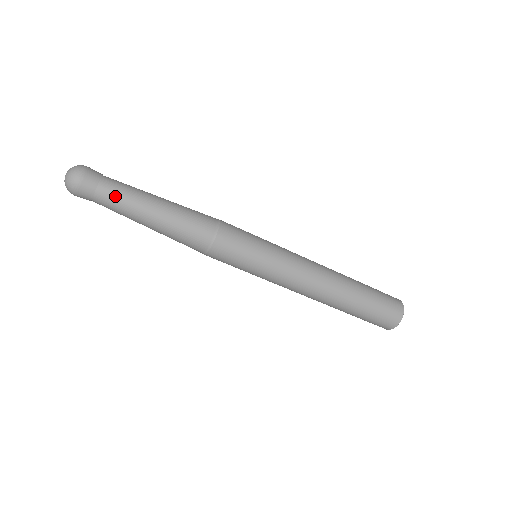
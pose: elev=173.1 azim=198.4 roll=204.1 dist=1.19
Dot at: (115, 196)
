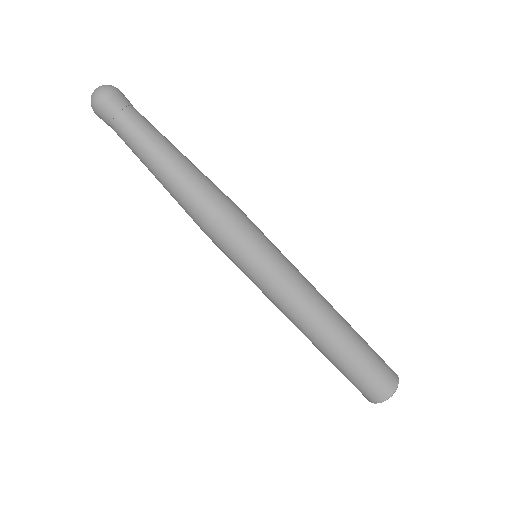
Dot at: (136, 126)
